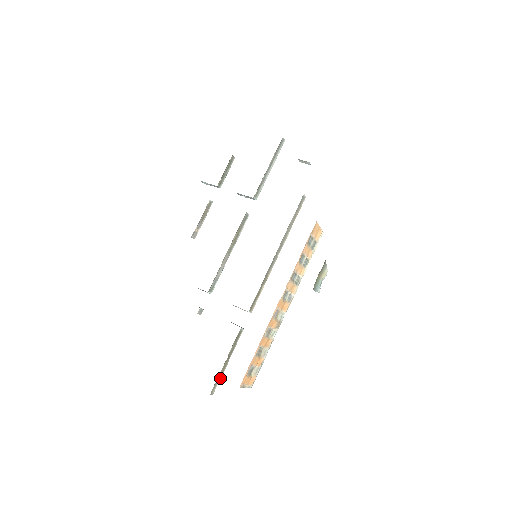
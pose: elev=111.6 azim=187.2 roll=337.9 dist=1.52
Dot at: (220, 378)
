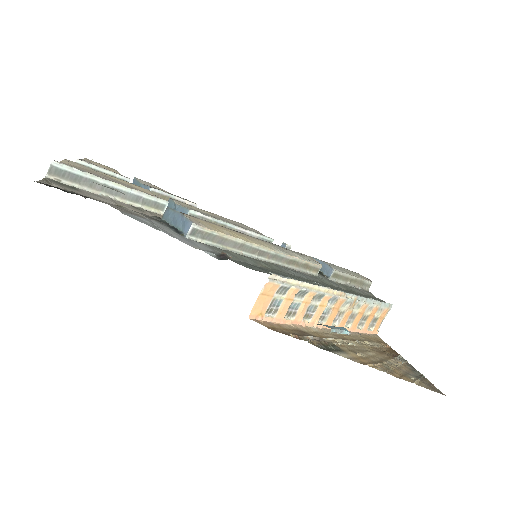
Dot at: (363, 281)
